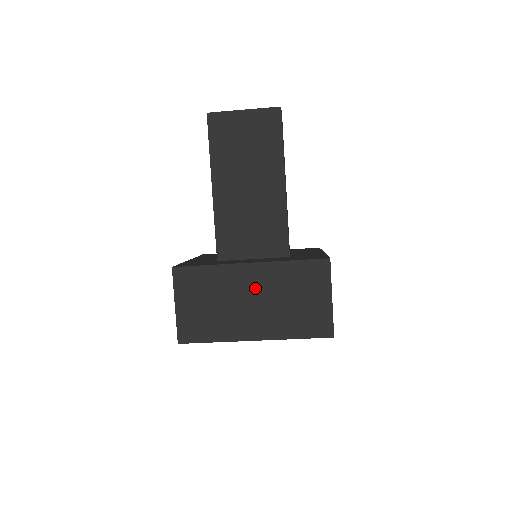
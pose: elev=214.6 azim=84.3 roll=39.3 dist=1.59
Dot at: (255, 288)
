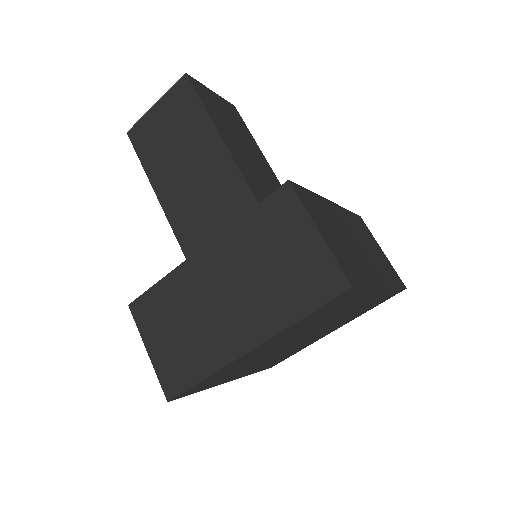
Dot at: (219, 277)
